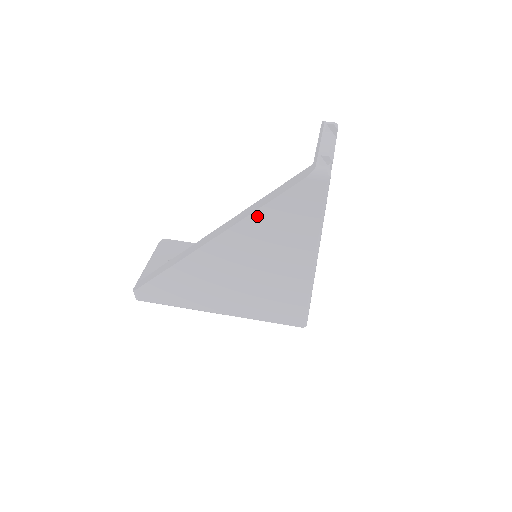
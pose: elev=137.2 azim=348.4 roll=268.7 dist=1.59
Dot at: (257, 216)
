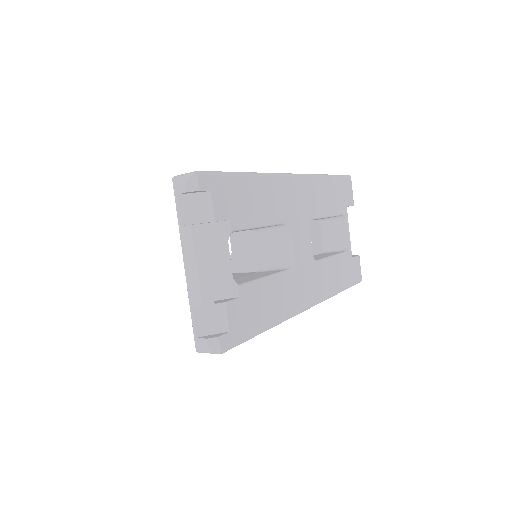
Dot at: occluded
